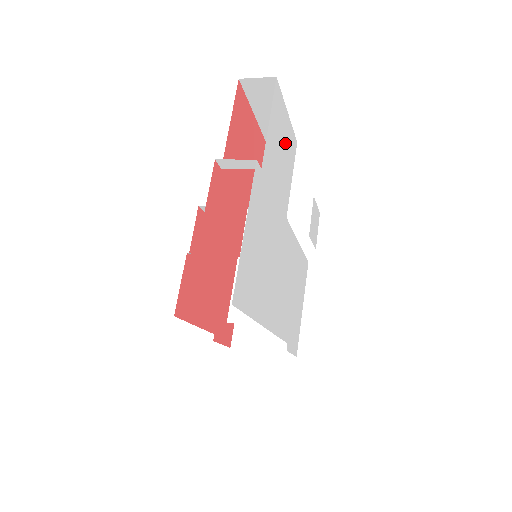
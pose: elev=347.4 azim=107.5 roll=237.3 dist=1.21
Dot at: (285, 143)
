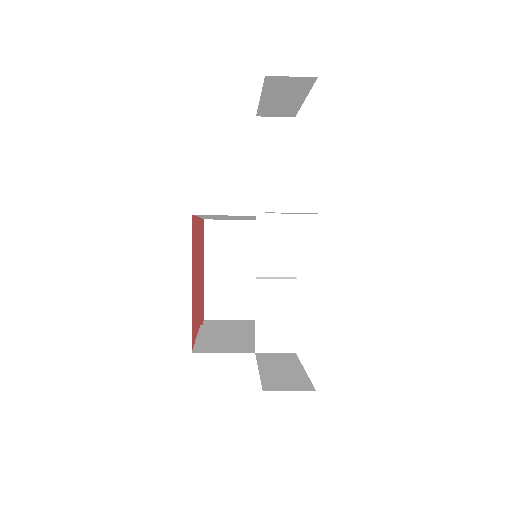
Dot at: occluded
